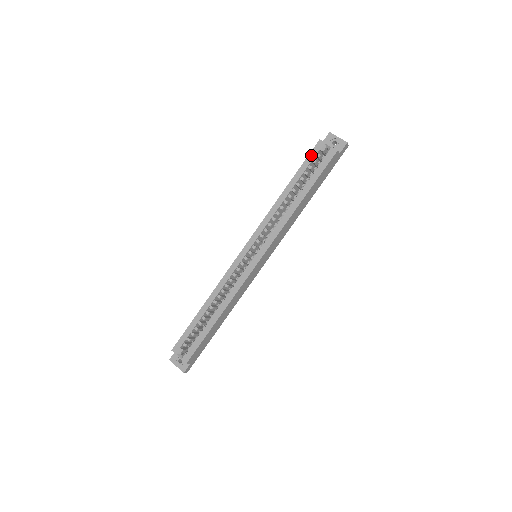
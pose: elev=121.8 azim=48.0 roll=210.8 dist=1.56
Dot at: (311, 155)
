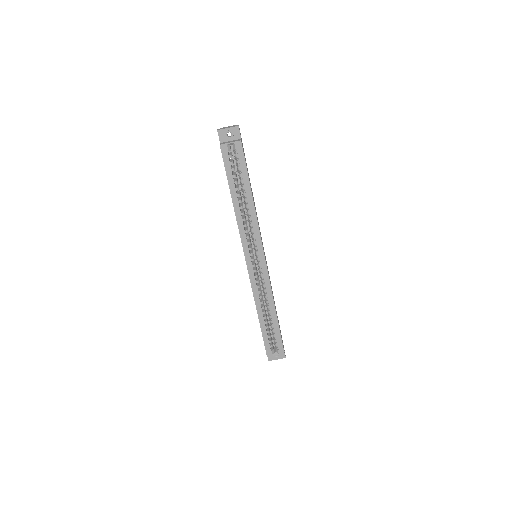
Dot at: (225, 161)
